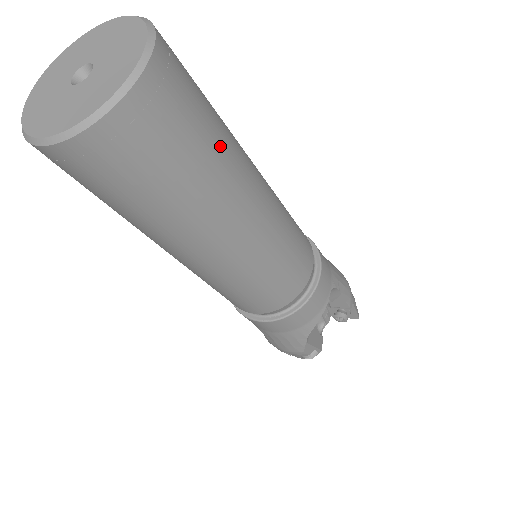
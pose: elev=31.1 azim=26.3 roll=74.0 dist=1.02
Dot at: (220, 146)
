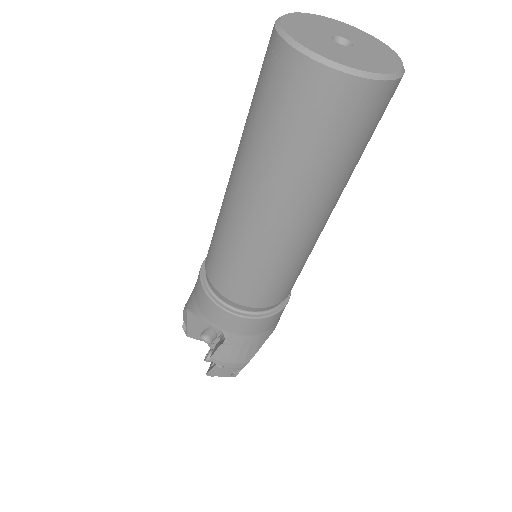
Dot at: occluded
